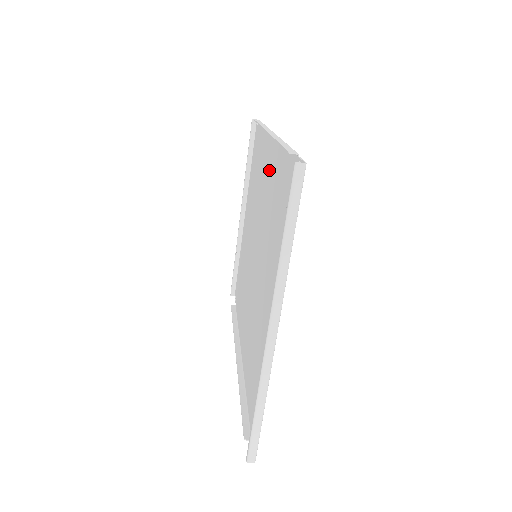
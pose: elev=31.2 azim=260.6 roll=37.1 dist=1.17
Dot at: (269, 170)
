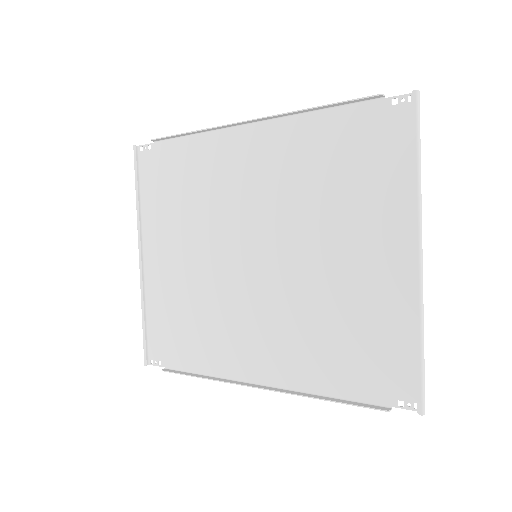
Dot at: (260, 157)
